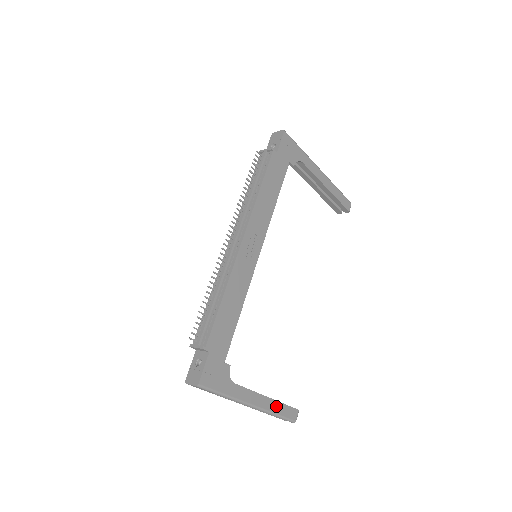
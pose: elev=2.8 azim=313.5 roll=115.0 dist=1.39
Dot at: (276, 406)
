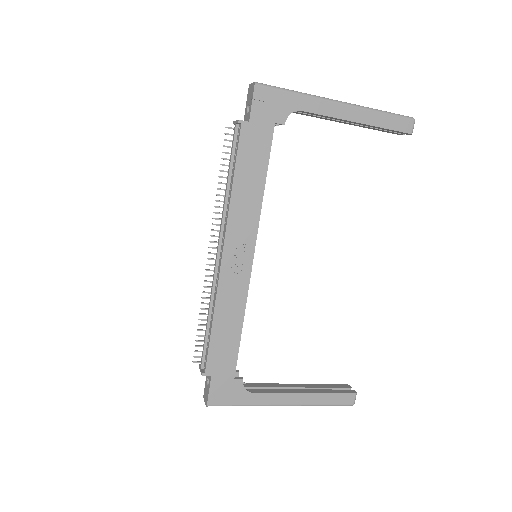
Dot at: (319, 398)
